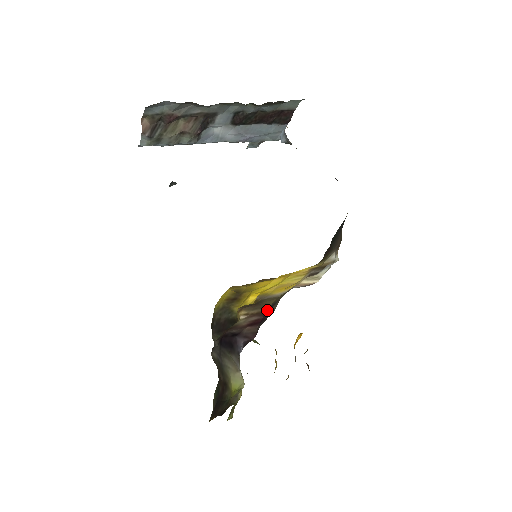
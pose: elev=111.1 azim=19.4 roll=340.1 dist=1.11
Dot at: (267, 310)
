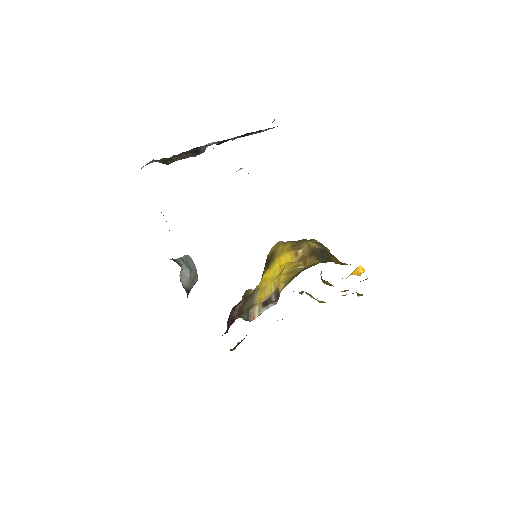
Dot at: (238, 316)
